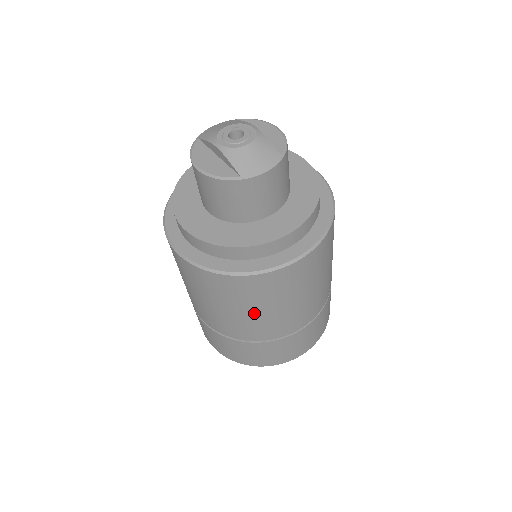
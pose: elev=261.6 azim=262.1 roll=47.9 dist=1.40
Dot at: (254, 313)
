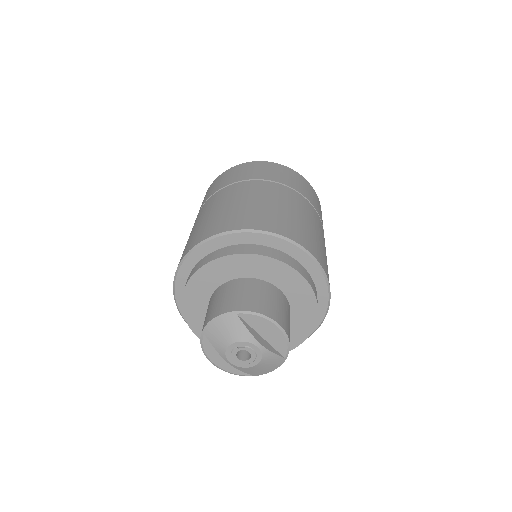
Dot at: occluded
